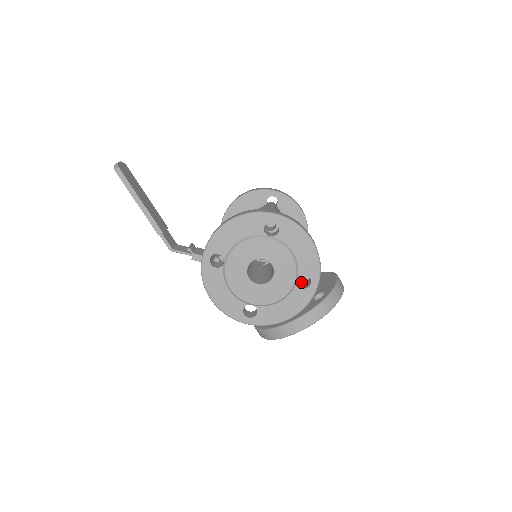
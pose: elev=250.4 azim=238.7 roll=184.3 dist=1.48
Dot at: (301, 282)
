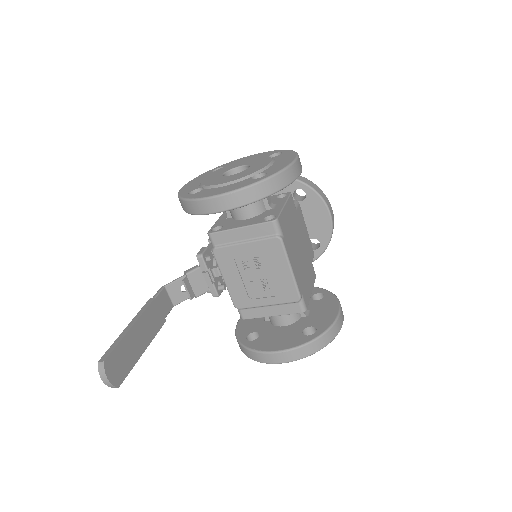
Dot at: occluded
